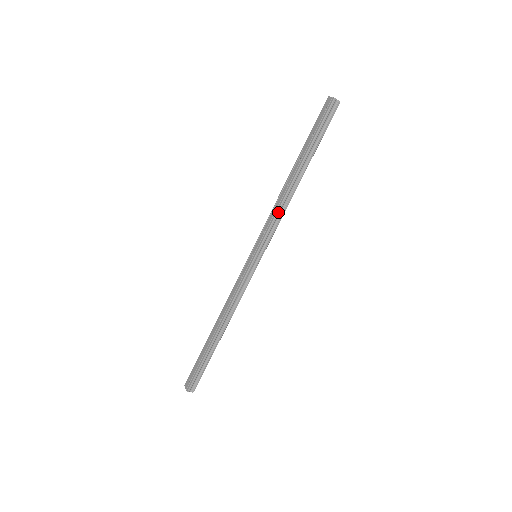
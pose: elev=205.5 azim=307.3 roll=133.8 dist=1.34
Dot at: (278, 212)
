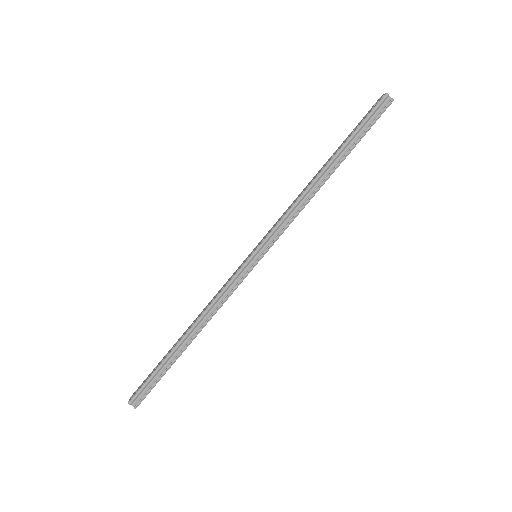
Dot at: (293, 207)
